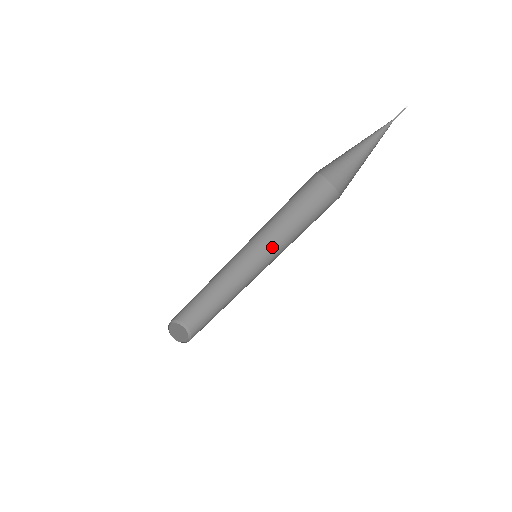
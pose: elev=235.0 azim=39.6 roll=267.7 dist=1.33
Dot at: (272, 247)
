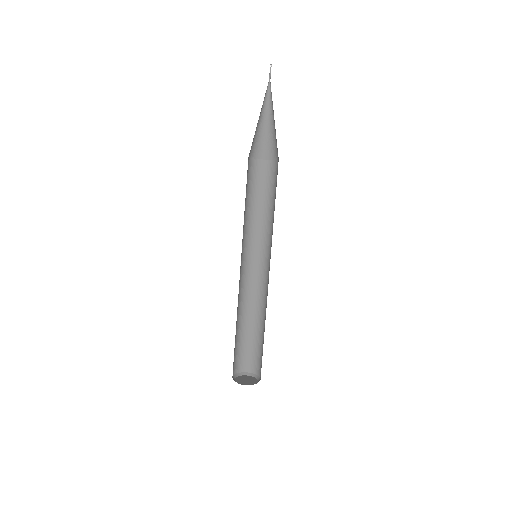
Dot at: (262, 243)
